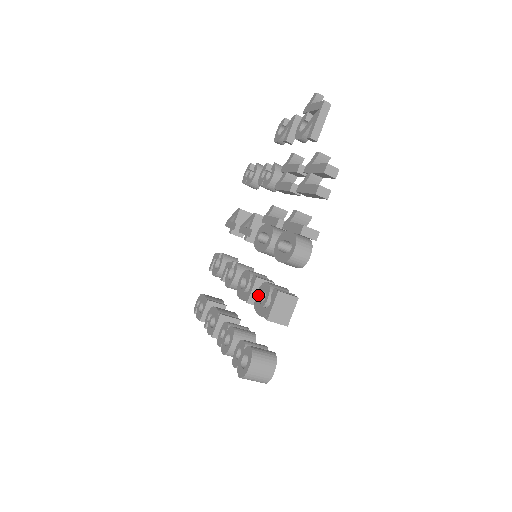
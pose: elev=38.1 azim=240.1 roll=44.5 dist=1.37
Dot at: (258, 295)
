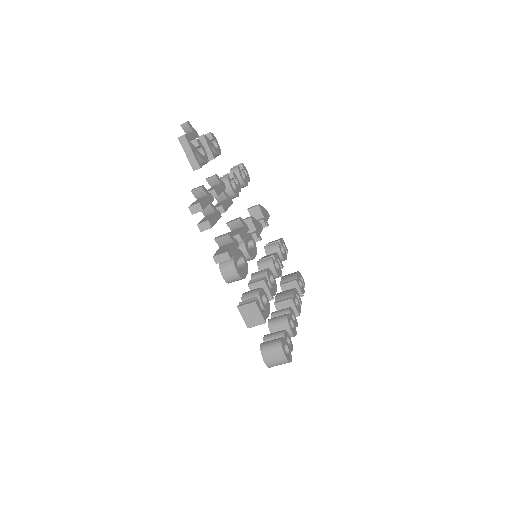
Dot at: occluded
